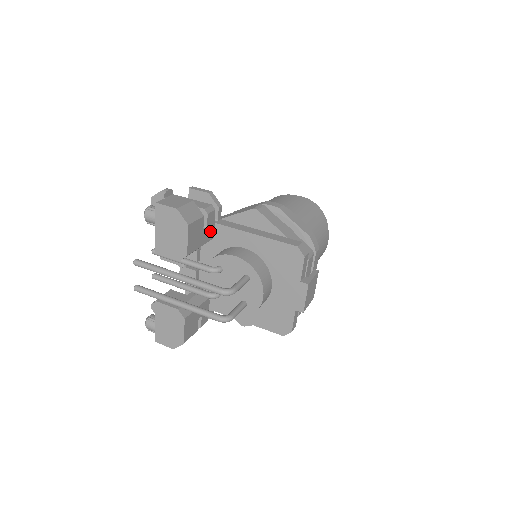
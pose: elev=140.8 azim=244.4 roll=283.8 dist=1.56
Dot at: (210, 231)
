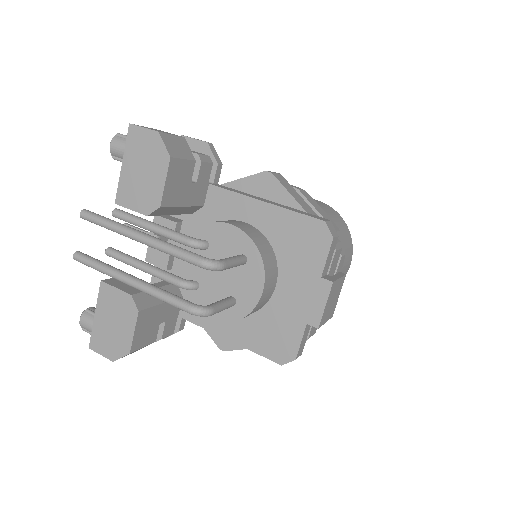
Dot at: (200, 192)
